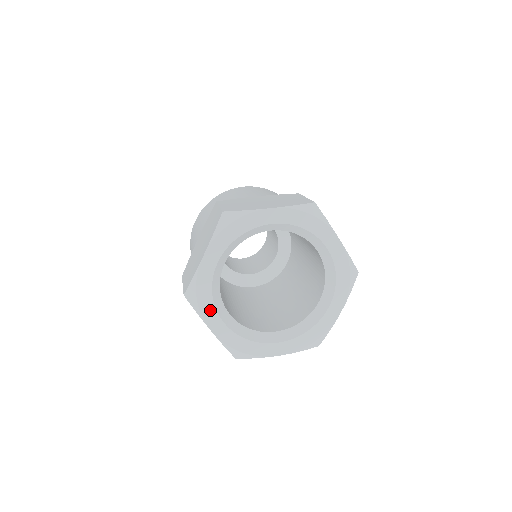
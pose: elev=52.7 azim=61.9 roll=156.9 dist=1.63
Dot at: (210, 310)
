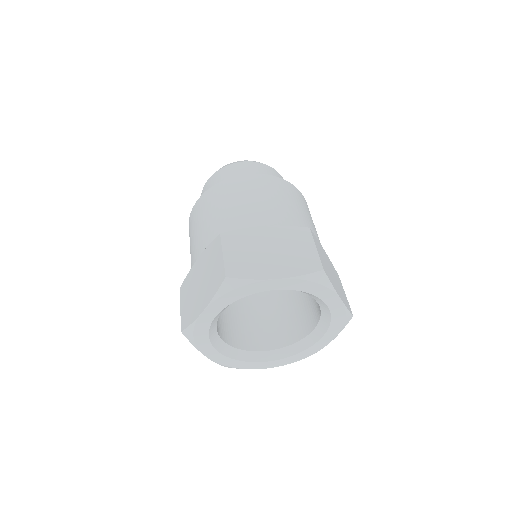
Dot at: (250, 365)
